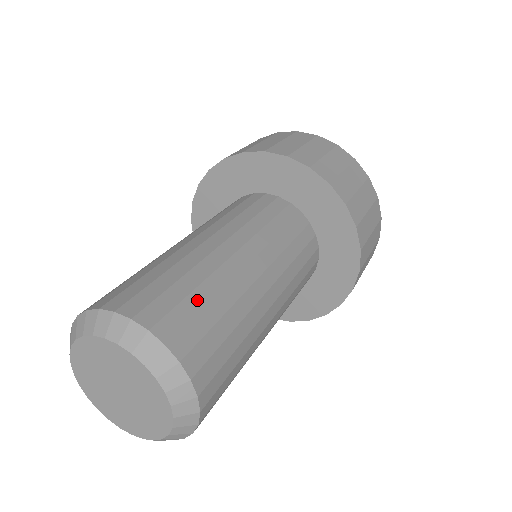
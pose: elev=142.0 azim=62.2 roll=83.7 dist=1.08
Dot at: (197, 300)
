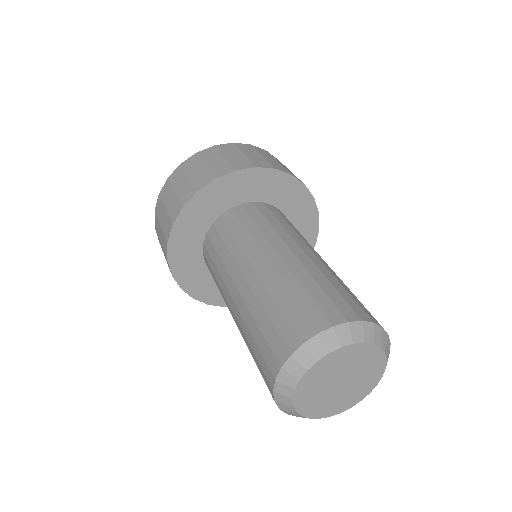
Dot at: (341, 290)
